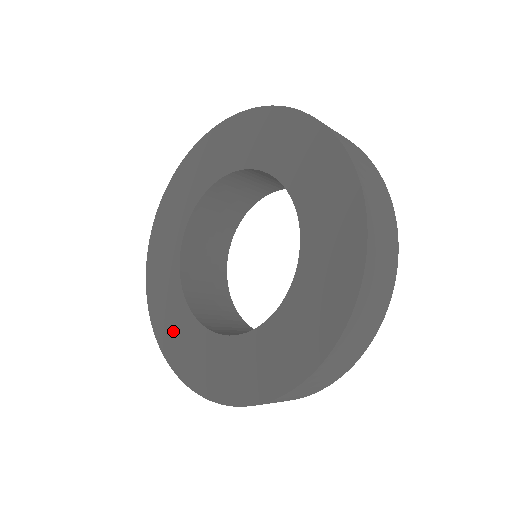
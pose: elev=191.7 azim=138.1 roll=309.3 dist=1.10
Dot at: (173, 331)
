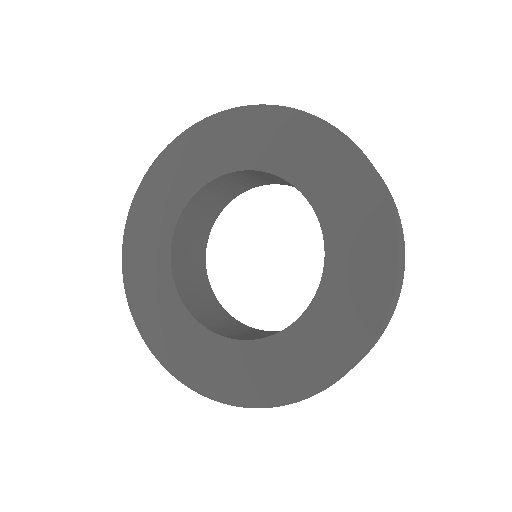
Dot at: (154, 310)
